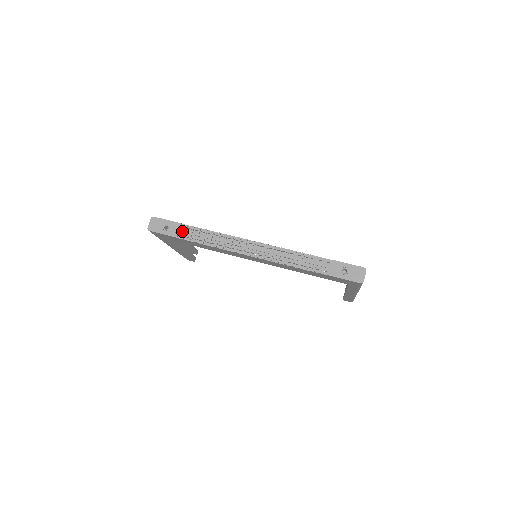
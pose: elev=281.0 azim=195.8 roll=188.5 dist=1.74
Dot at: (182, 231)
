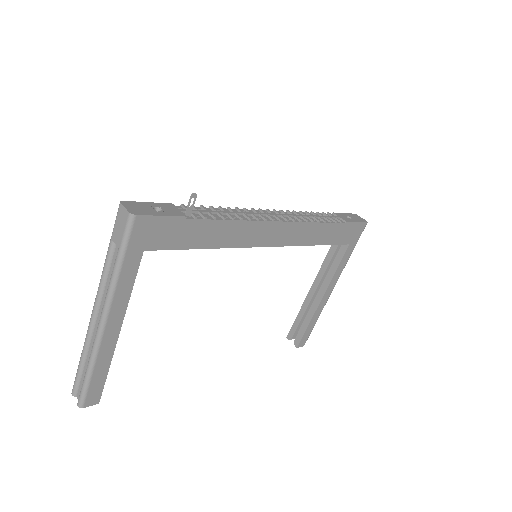
Dot at: (184, 210)
